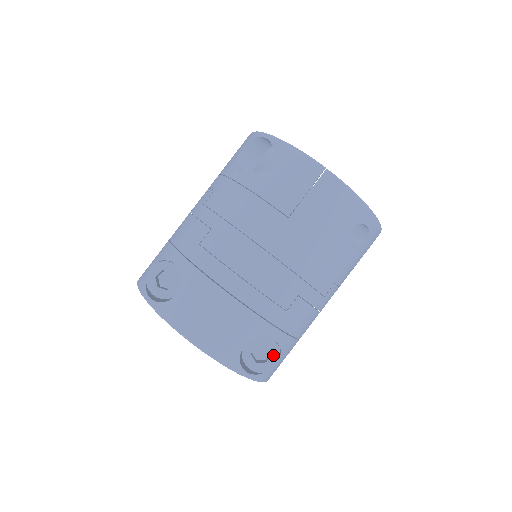
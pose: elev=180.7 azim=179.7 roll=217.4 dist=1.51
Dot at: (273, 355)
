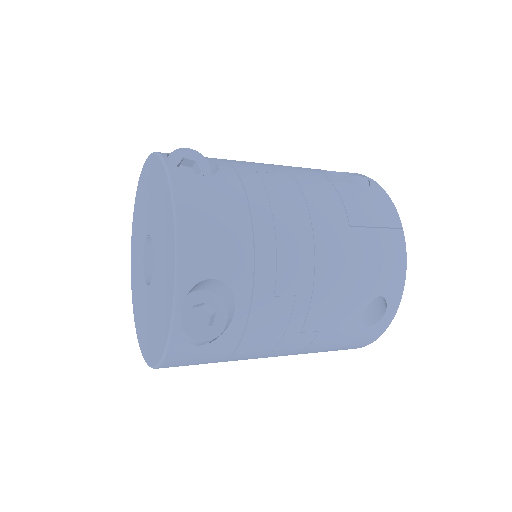
Dot at: (213, 329)
